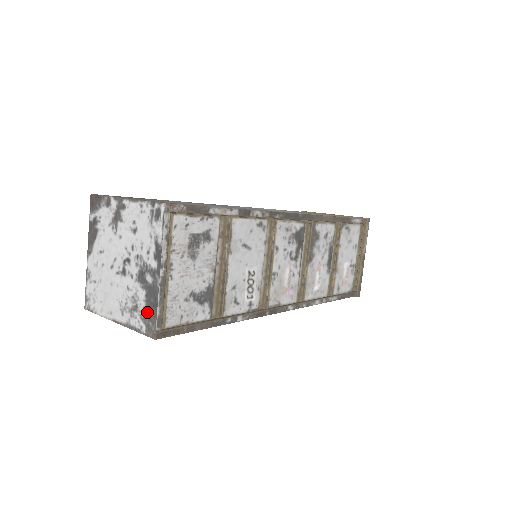
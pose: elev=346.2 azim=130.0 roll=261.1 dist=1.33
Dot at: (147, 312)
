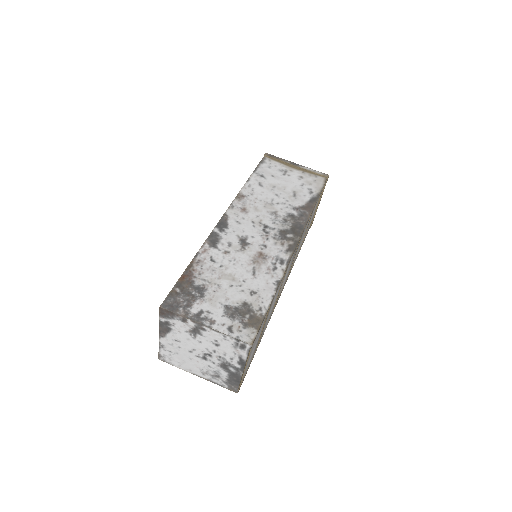
Dot at: (230, 382)
